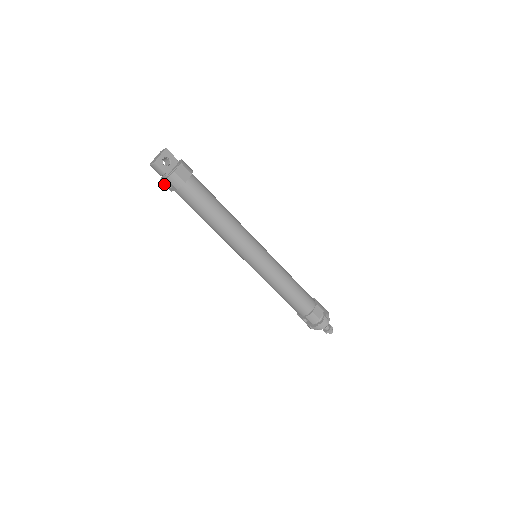
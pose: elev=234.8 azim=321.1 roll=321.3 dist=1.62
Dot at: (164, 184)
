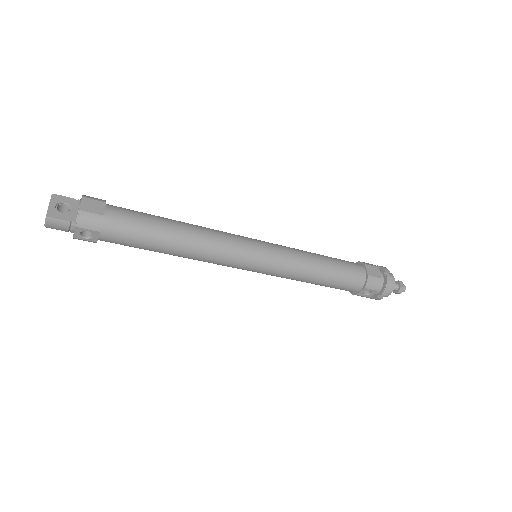
Dot at: (80, 239)
